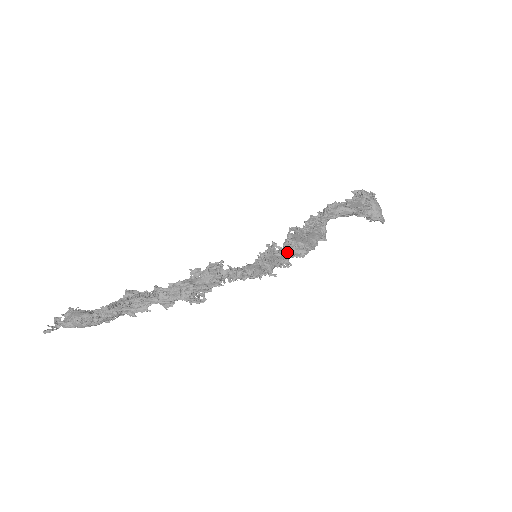
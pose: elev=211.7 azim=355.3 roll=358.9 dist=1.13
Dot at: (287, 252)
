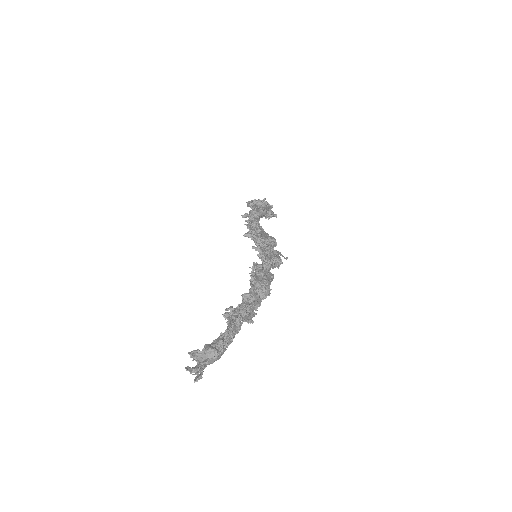
Dot at: occluded
